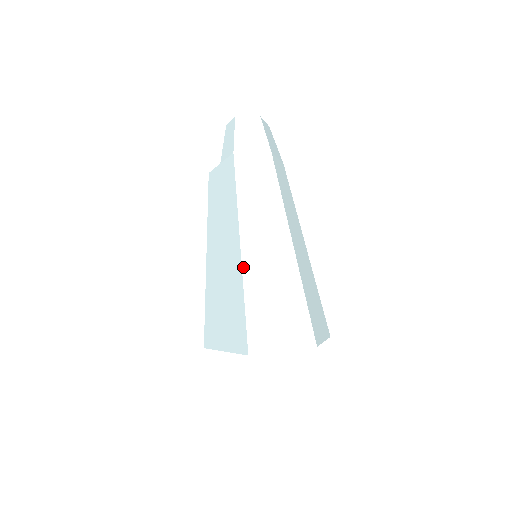
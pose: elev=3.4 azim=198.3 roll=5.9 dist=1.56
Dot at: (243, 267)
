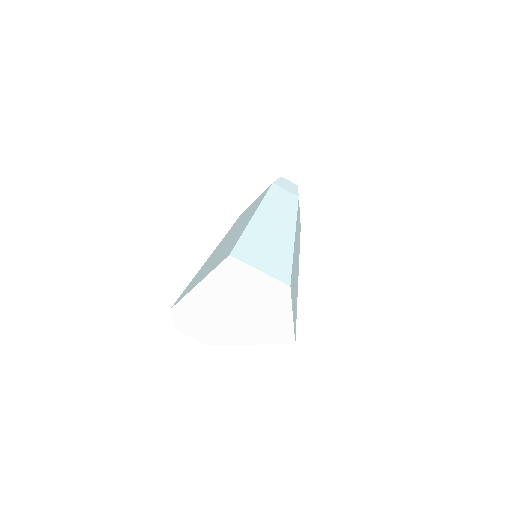
Dot at: (252, 220)
